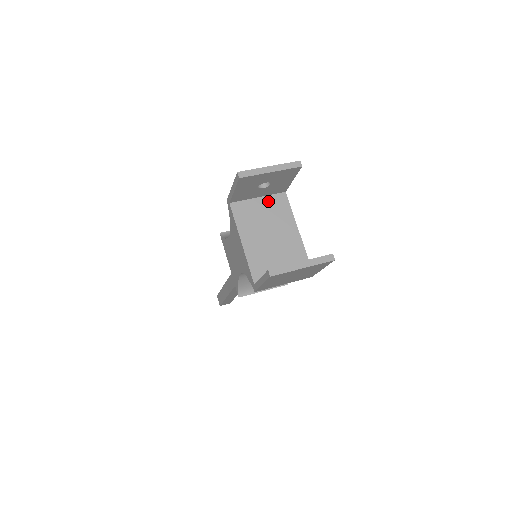
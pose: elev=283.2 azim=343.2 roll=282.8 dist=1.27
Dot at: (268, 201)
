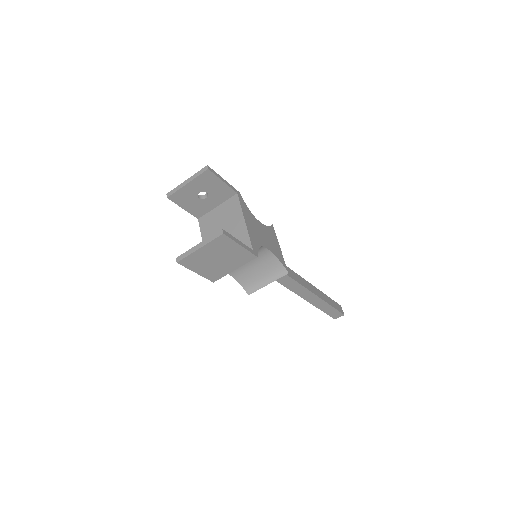
Dot at: (224, 206)
